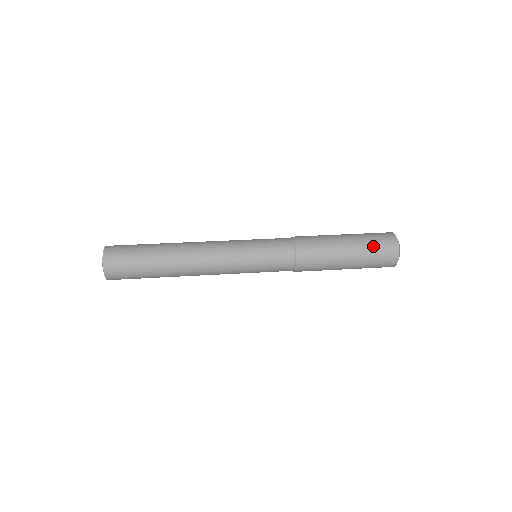
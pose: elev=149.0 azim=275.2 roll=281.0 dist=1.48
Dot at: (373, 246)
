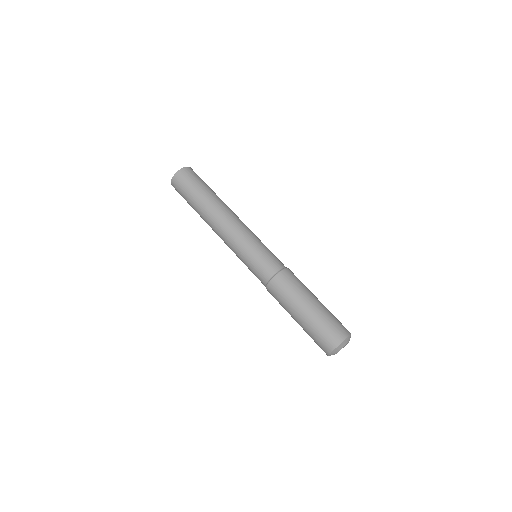
Dot at: (312, 337)
